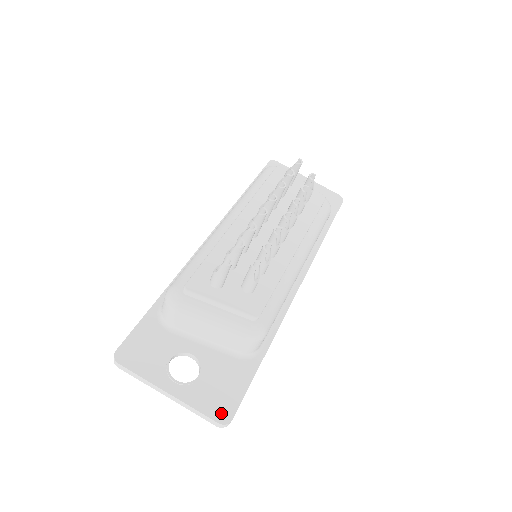
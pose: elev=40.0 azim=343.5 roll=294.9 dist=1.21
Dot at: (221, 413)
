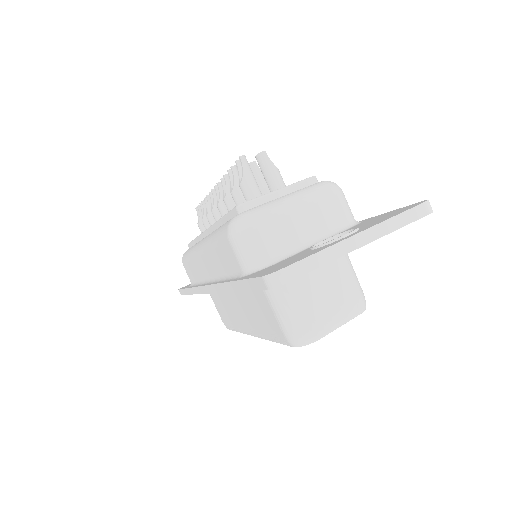
Dot at: (411, 206)
